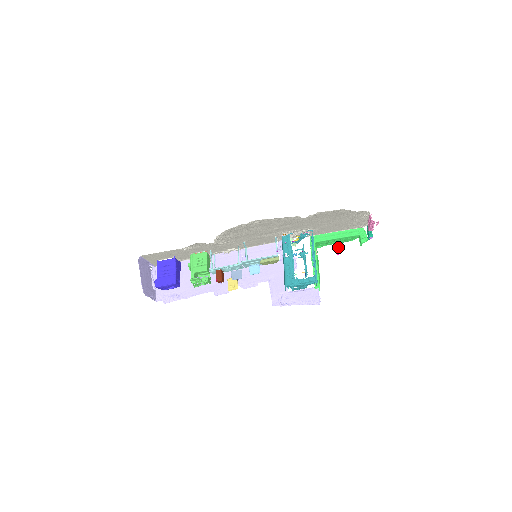
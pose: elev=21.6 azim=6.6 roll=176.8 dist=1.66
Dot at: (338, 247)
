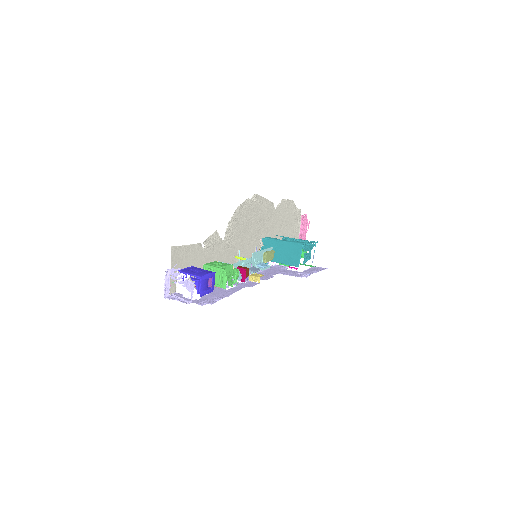
Dot at: (292, 267)
